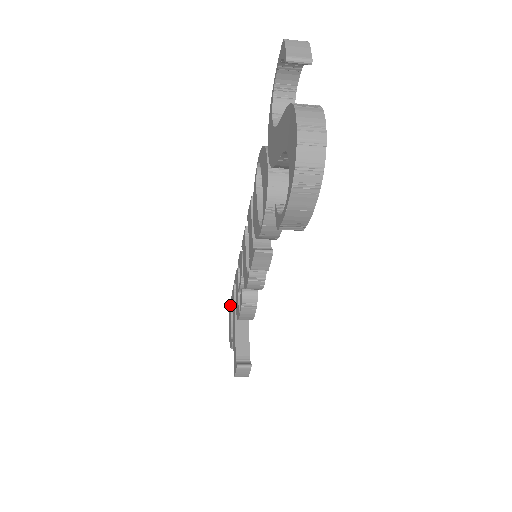
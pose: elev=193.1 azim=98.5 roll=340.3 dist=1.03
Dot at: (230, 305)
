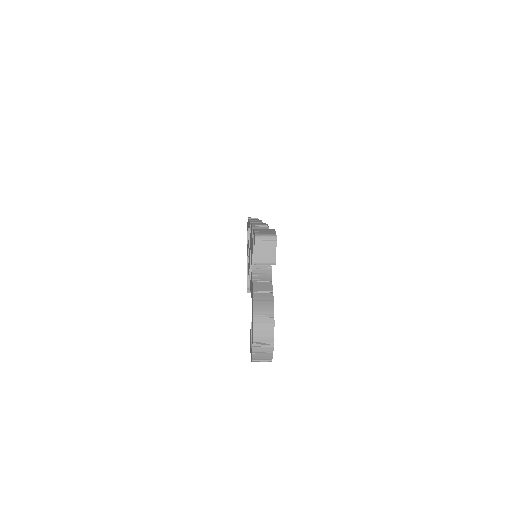
Dot at: occluded
